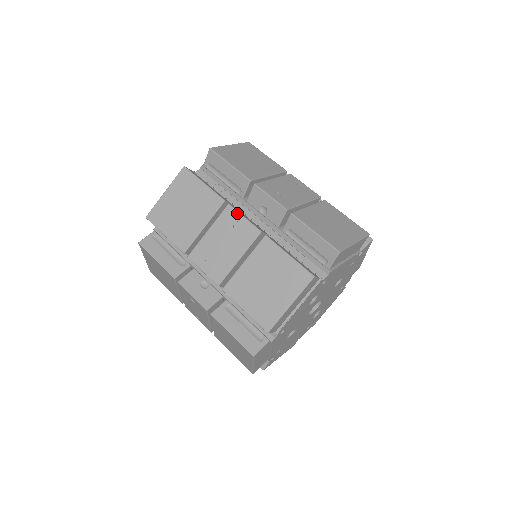
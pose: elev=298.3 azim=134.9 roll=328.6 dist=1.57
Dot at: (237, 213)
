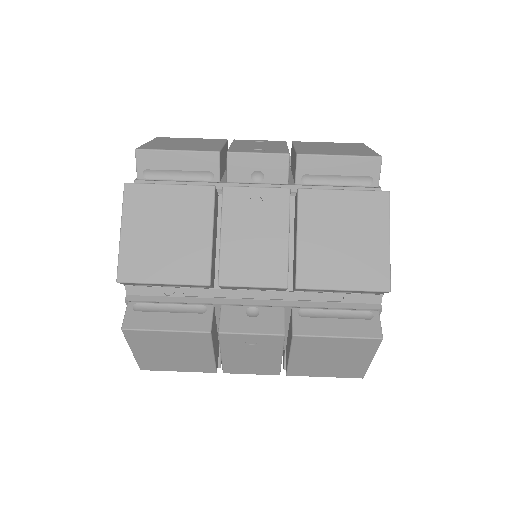
Dot at: (238, 335)
